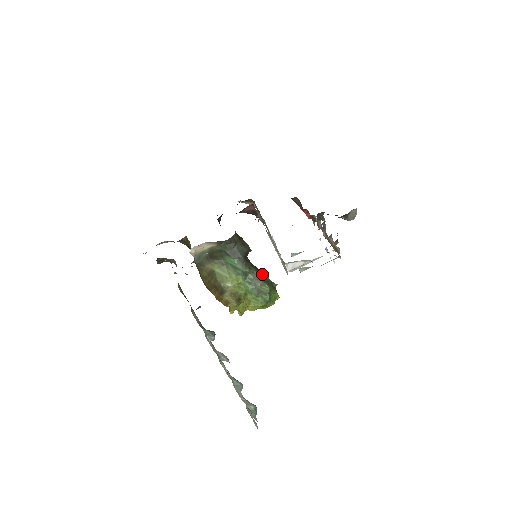
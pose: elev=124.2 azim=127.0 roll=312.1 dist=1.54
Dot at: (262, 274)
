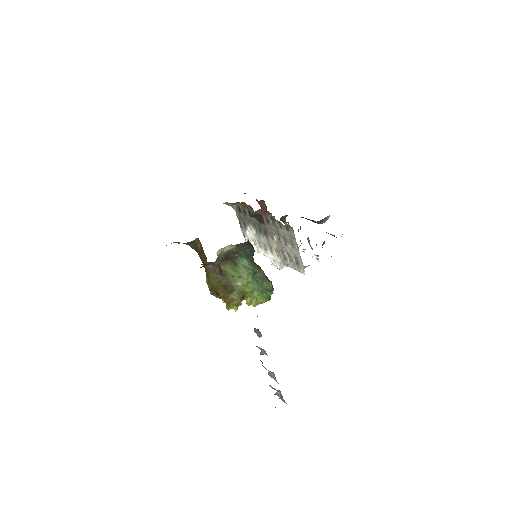
Dot at: occluded
